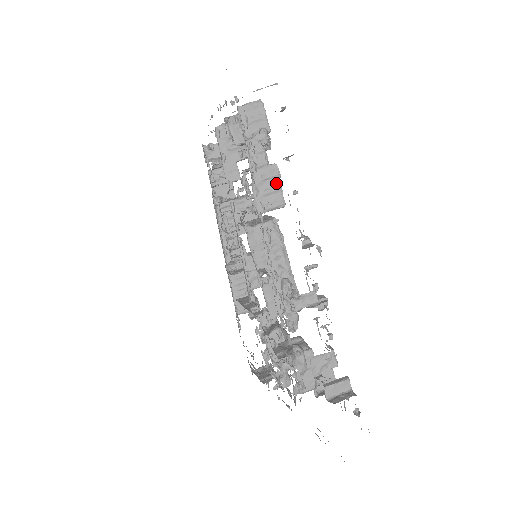
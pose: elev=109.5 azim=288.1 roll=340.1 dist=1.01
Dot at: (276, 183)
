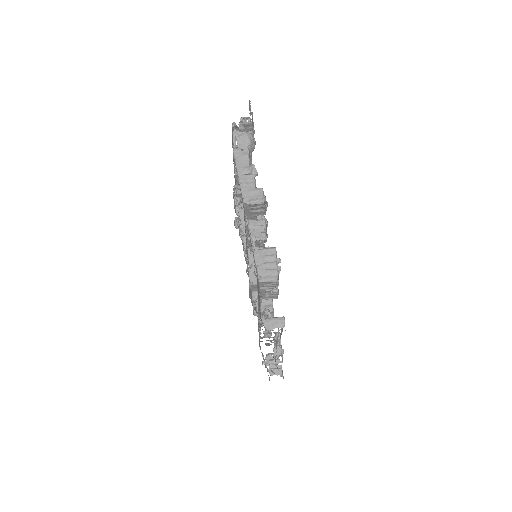
Dot at: (275, 295)
